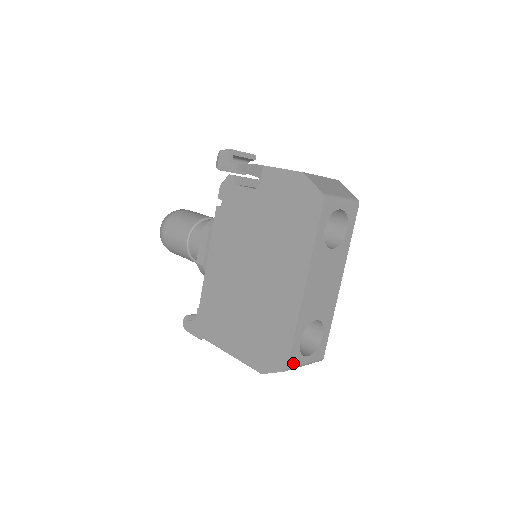
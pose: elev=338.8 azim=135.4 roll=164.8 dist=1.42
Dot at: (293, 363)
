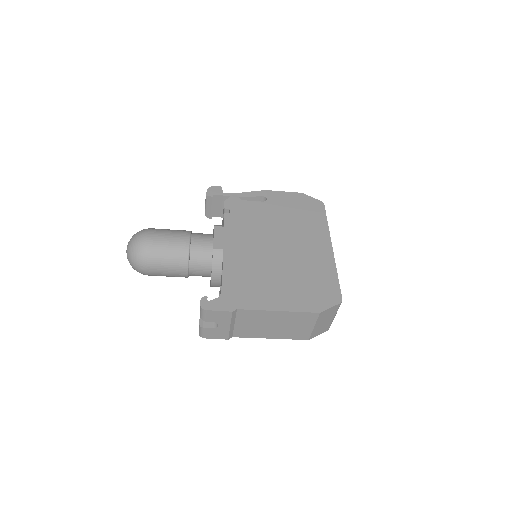
Dot at: occluded
